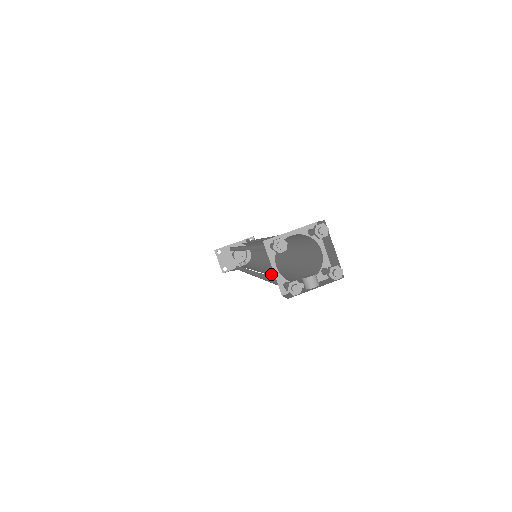
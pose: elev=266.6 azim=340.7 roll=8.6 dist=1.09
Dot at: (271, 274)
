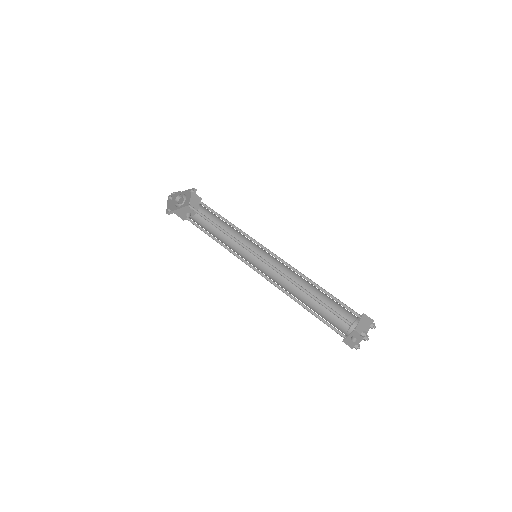
Dot at: (292, 294)
